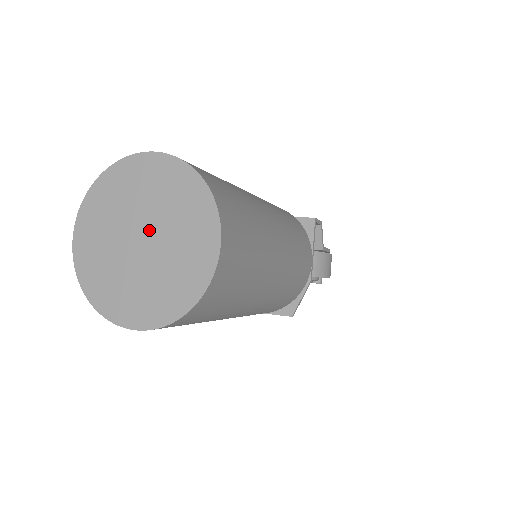
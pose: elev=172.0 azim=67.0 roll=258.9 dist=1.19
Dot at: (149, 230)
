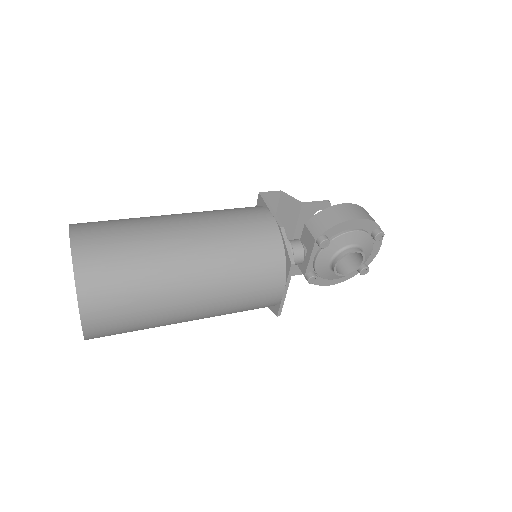
Dot at: occluded
